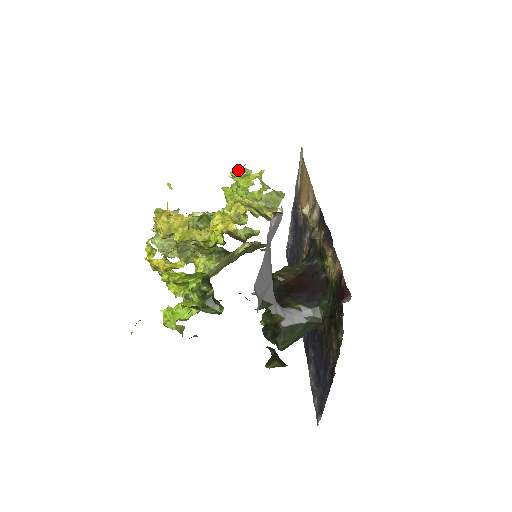
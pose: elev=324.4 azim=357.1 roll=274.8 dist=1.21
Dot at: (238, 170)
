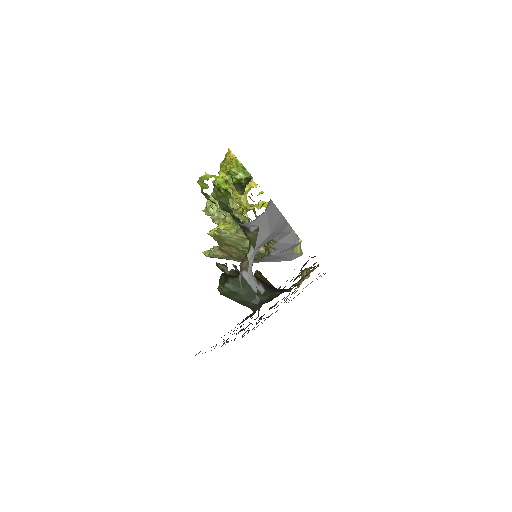
Dot at: occluded
